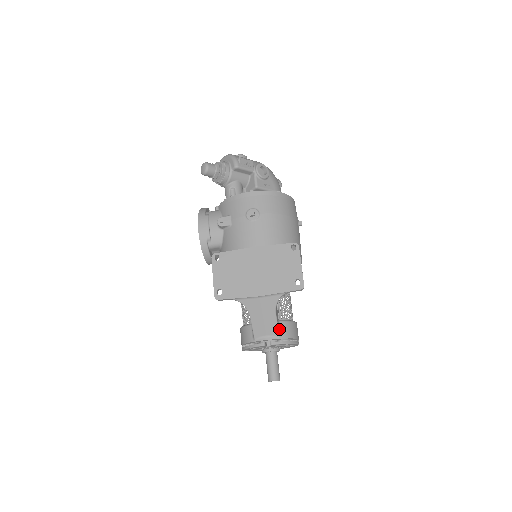
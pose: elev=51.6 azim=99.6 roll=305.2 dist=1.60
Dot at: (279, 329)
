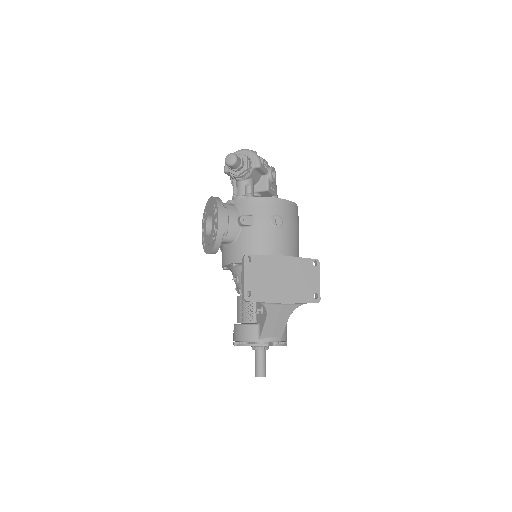
Dot at: (282, 332)
